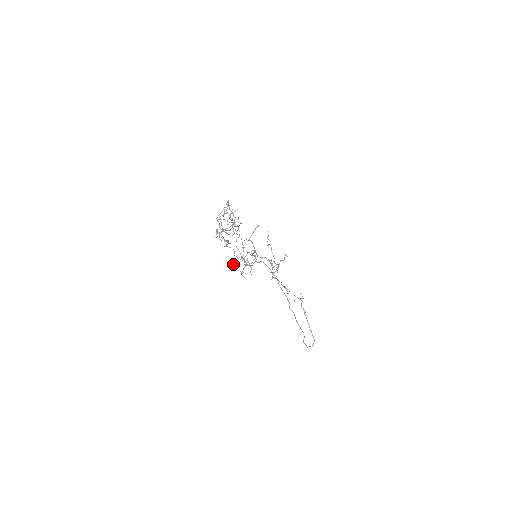
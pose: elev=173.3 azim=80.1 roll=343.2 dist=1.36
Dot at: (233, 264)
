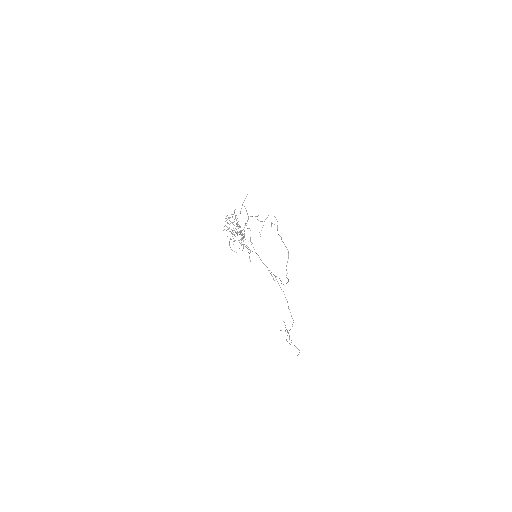
Dot at: (233, 232)
